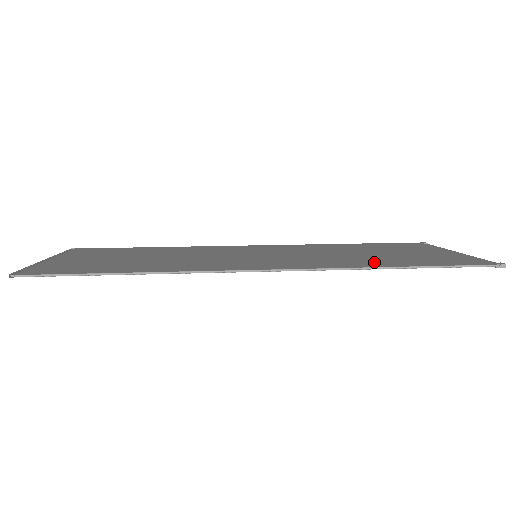
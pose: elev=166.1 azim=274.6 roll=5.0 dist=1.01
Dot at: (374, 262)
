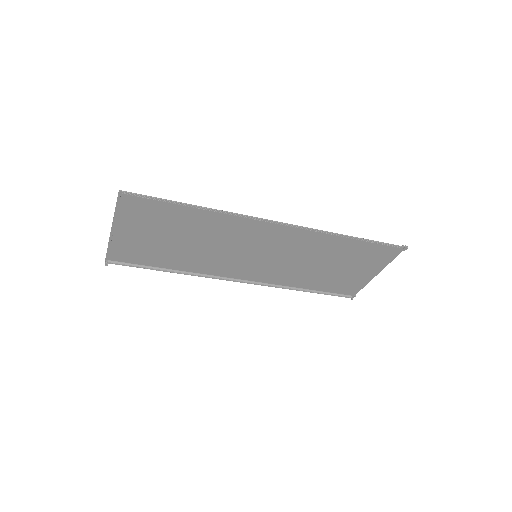
Dot at: (336, 244)
